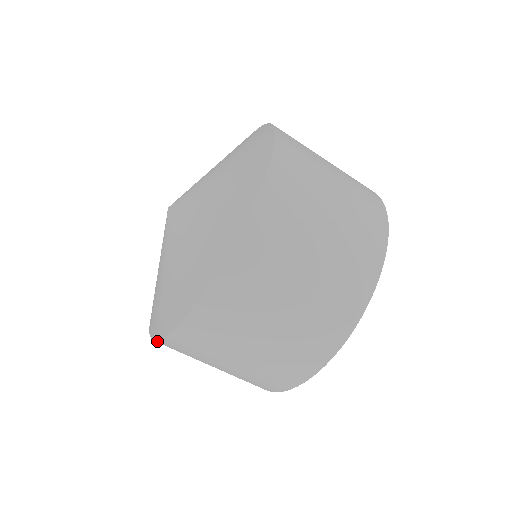
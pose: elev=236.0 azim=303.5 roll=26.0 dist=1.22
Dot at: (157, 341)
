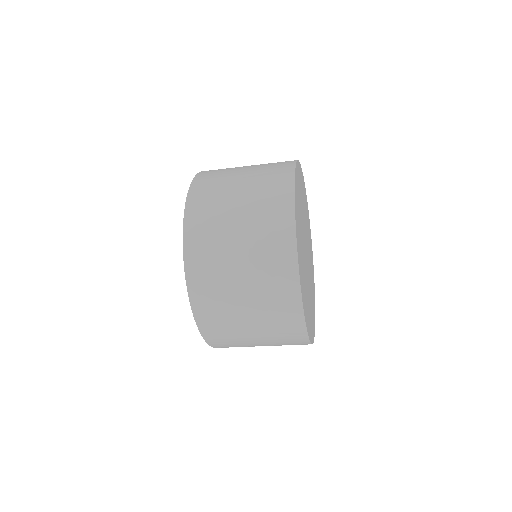
Dot at: occluded
